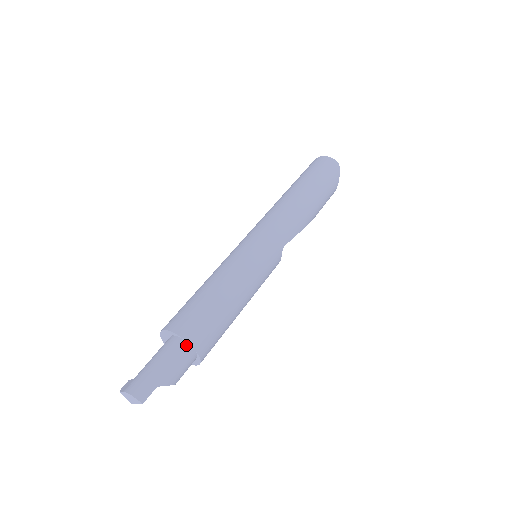
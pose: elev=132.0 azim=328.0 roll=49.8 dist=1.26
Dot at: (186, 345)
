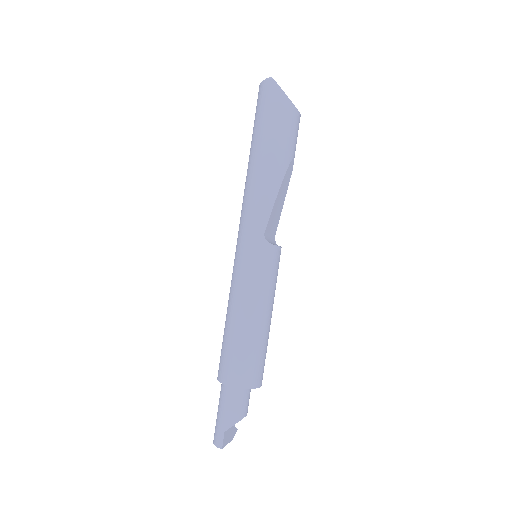
Dot at: (227, 388)
